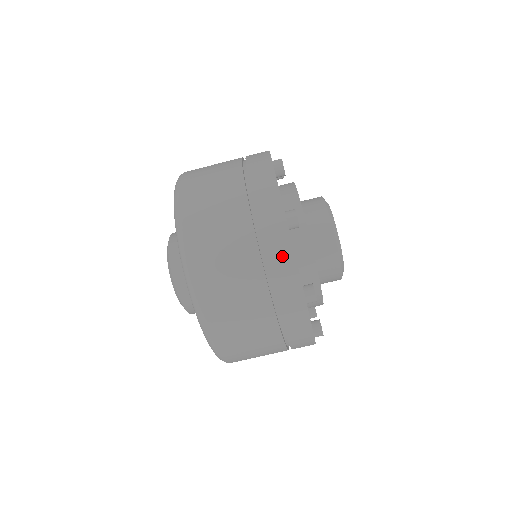
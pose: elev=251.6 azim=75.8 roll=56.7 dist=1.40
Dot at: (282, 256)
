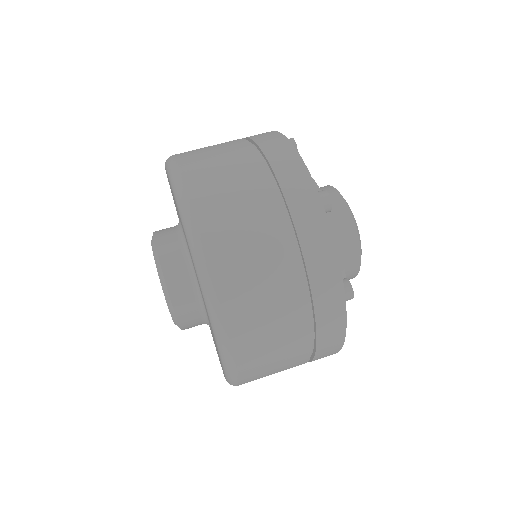
Dot at: (320, 243)
